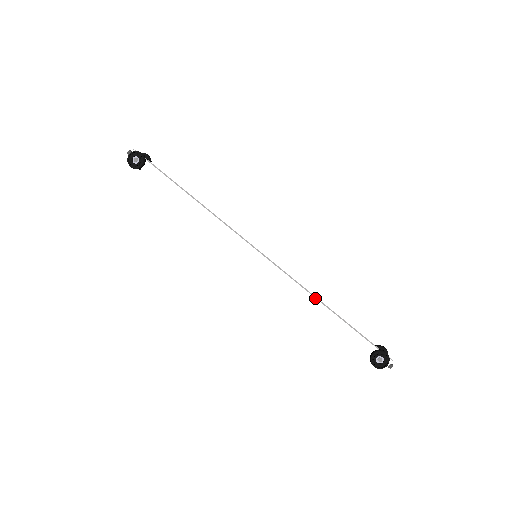
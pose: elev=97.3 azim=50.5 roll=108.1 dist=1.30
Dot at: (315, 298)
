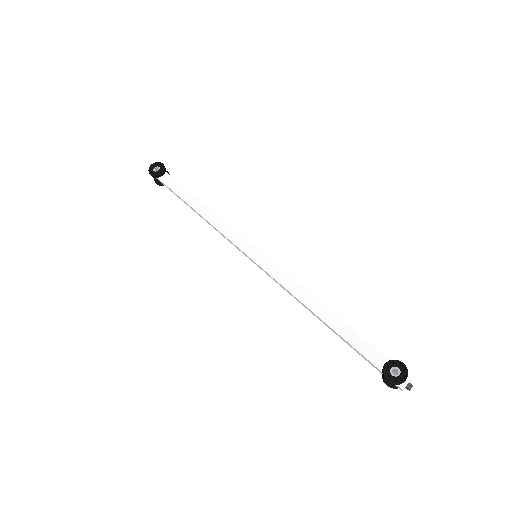
Dot at: (317, 299)
